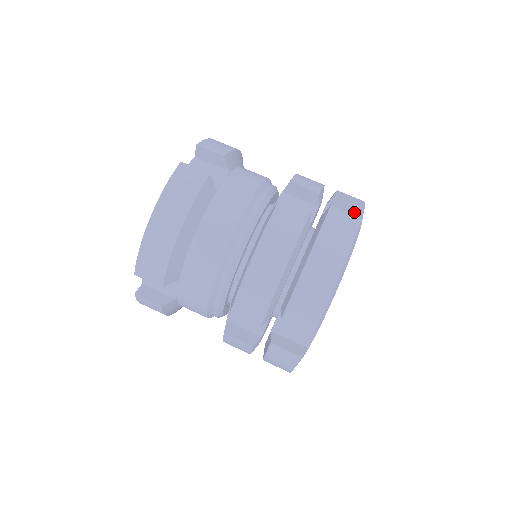
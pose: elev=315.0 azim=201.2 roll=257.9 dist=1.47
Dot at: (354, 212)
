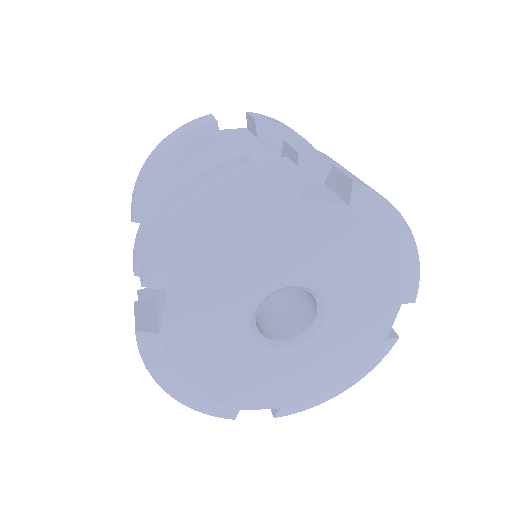
Dot at: (343, 195)
